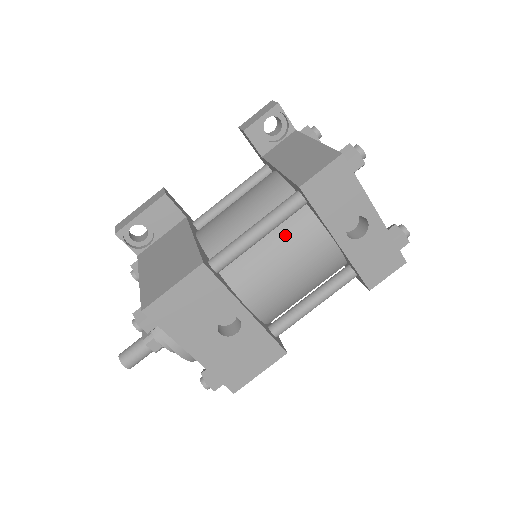
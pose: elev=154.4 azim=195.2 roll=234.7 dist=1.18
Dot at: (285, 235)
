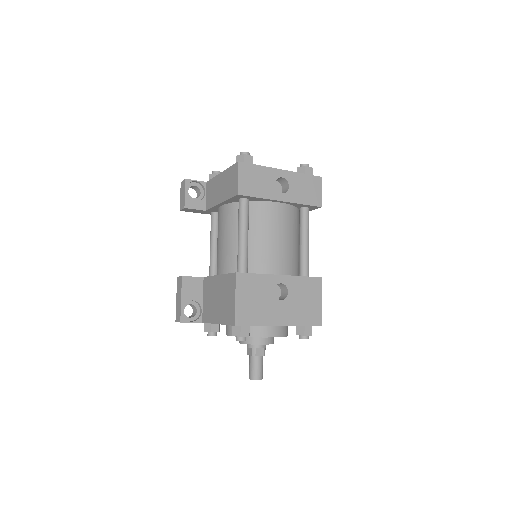
Dot at: (256, 224)
